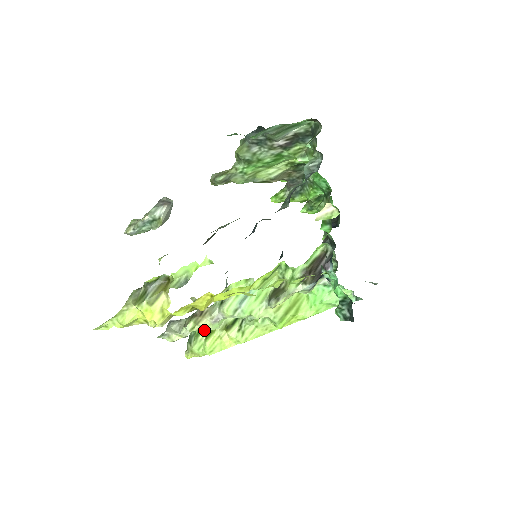
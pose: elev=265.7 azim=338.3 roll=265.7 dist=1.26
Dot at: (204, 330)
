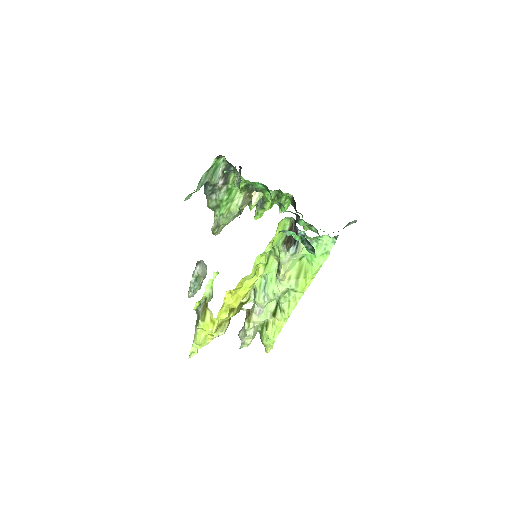
Dot at: (264, 327)
